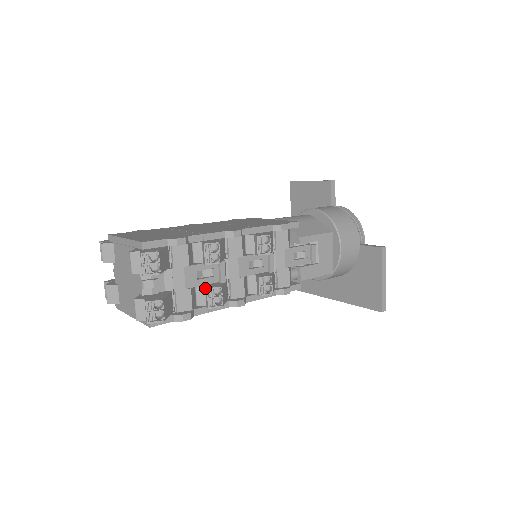
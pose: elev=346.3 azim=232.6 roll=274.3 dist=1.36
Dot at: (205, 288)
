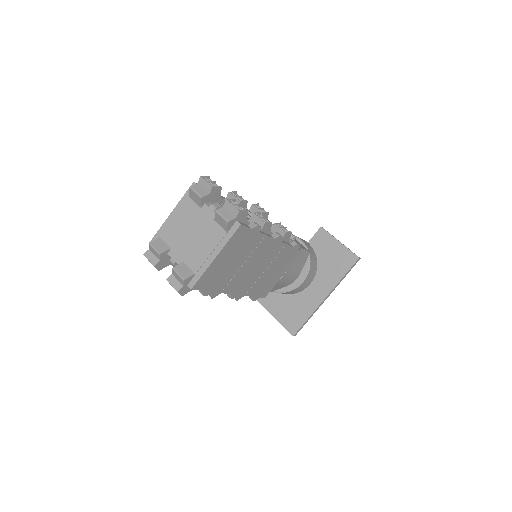
Dot at: (251, 218)
